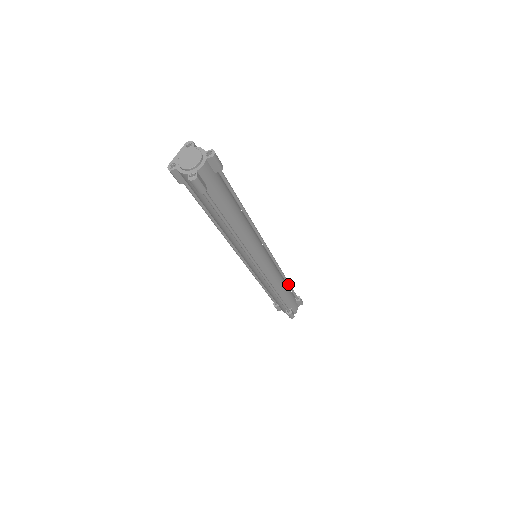
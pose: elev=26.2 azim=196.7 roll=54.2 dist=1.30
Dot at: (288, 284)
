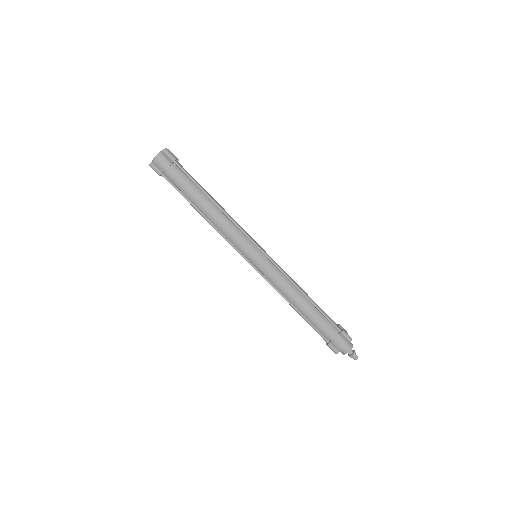
Dot at: (311, 302)
